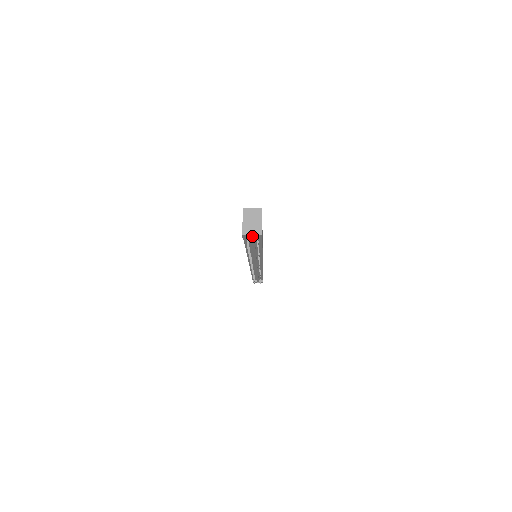
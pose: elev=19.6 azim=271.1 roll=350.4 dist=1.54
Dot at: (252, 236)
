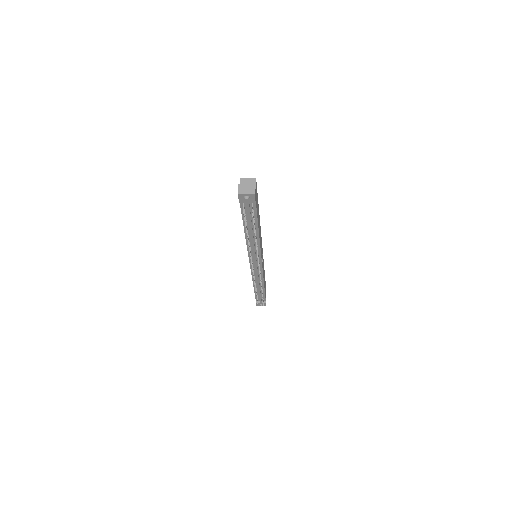
Dot at: (247, 198)
